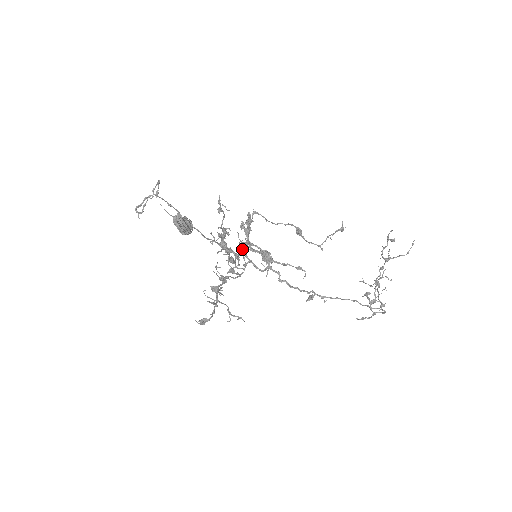
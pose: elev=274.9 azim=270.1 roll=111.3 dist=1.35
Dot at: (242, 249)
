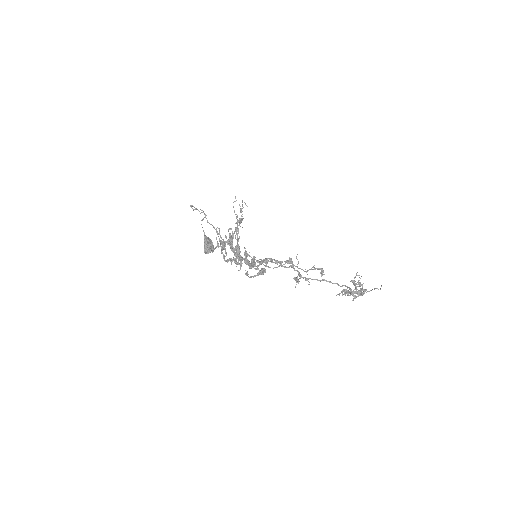
Dot at: occluded
